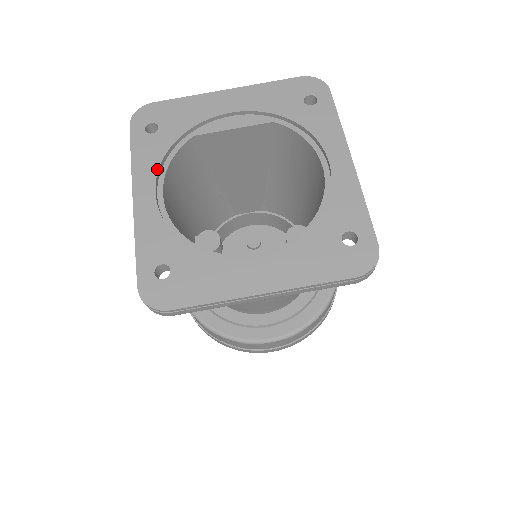
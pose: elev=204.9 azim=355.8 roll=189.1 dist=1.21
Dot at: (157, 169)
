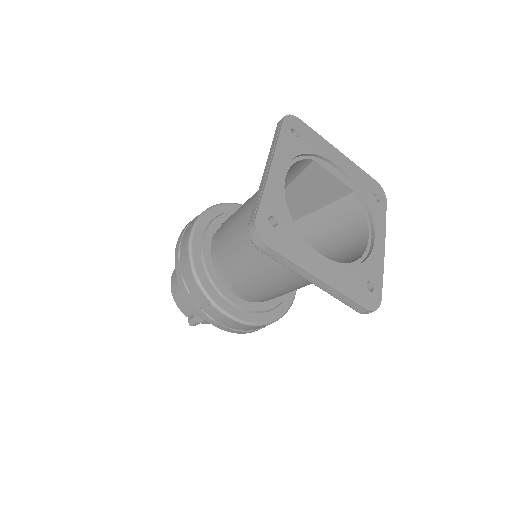
Dot at: occluded
